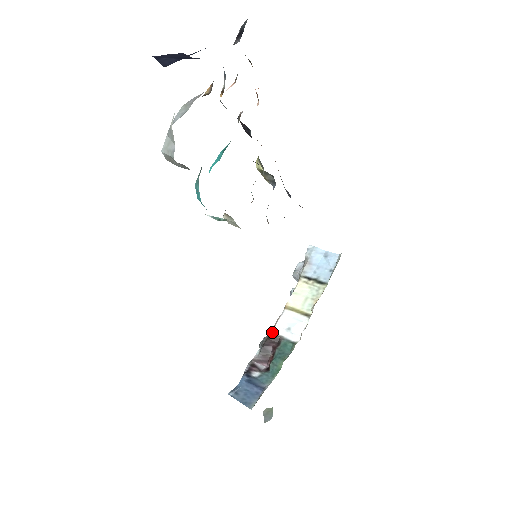
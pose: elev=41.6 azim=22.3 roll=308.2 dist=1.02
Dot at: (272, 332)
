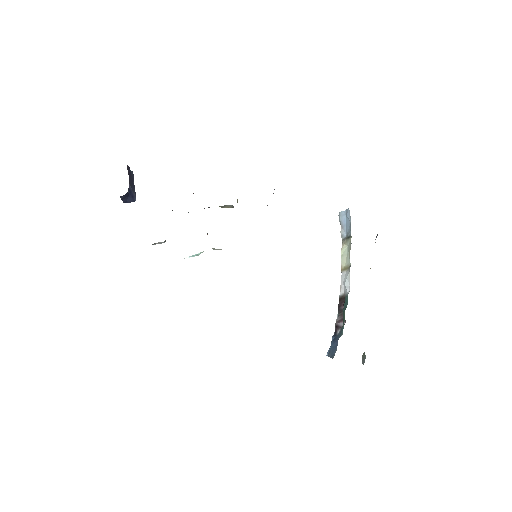
Dot at: (340, 294)
